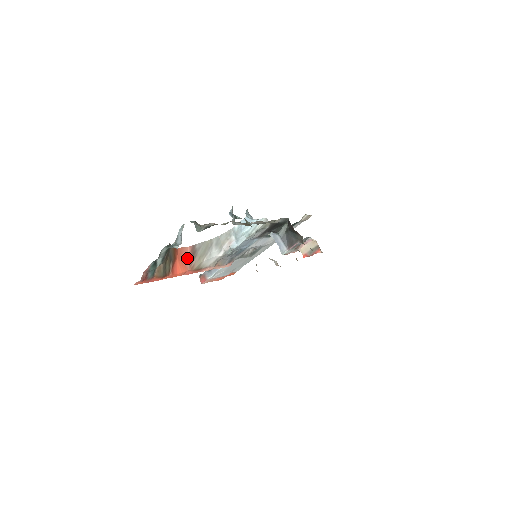
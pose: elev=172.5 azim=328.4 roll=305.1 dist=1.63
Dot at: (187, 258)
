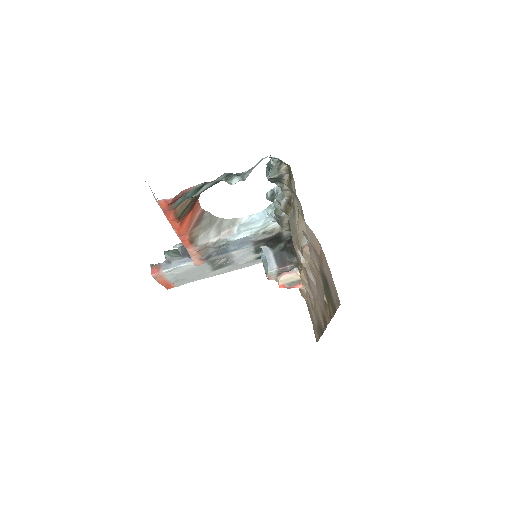
Dot at: (194, 219)
